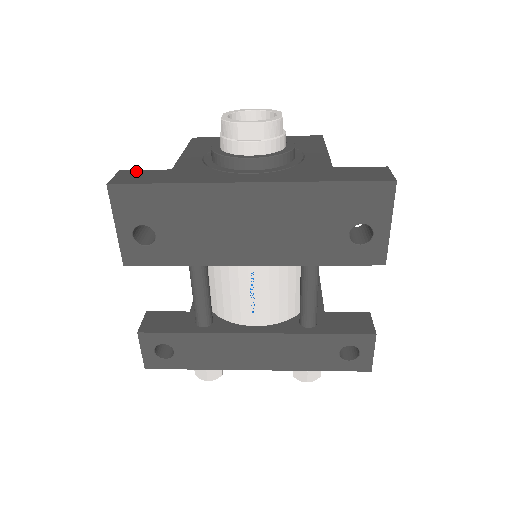
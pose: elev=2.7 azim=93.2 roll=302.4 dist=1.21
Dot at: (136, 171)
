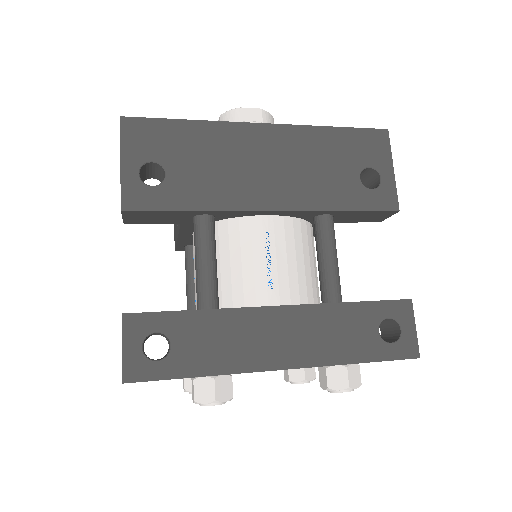
Dot at: occluded
